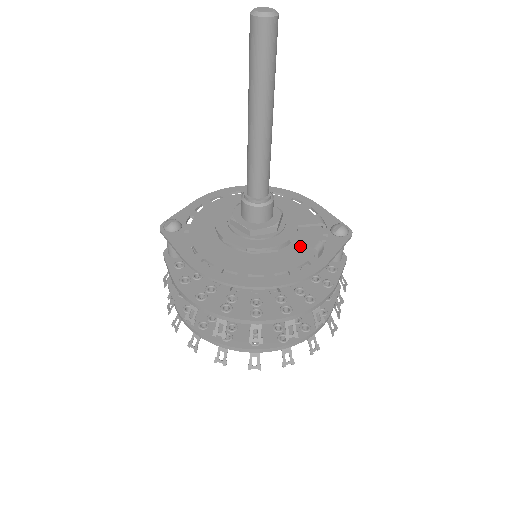
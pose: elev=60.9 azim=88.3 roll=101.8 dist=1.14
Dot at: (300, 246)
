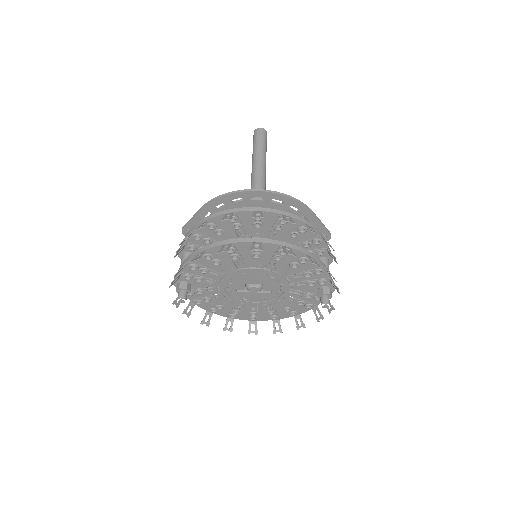
Dot at: occluded
